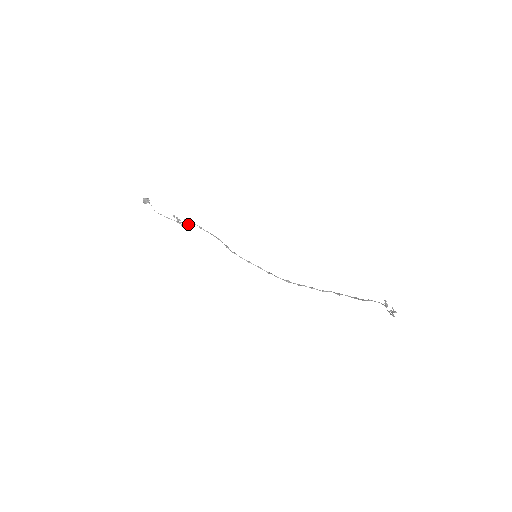
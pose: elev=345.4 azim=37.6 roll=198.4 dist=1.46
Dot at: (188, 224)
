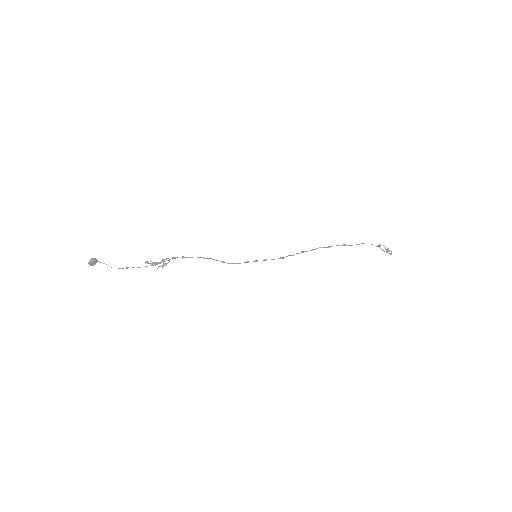
Dot at: (168, 262)
